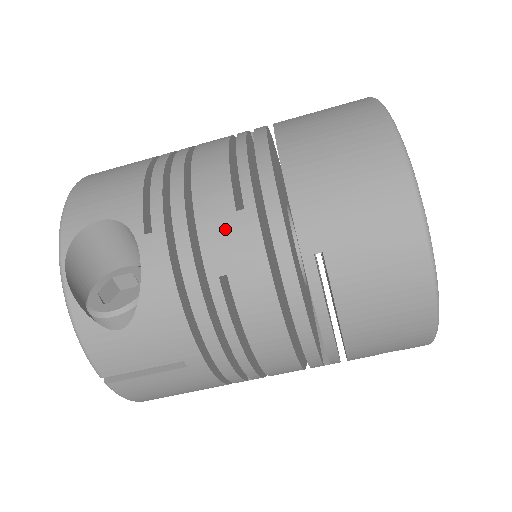
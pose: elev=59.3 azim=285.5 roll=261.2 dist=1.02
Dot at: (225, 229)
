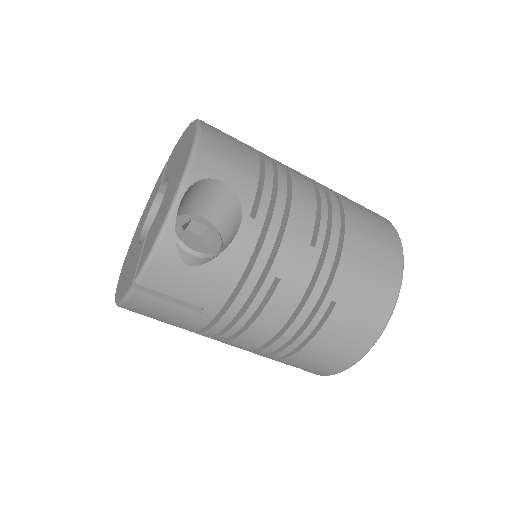
Dot at: (298, 251)
